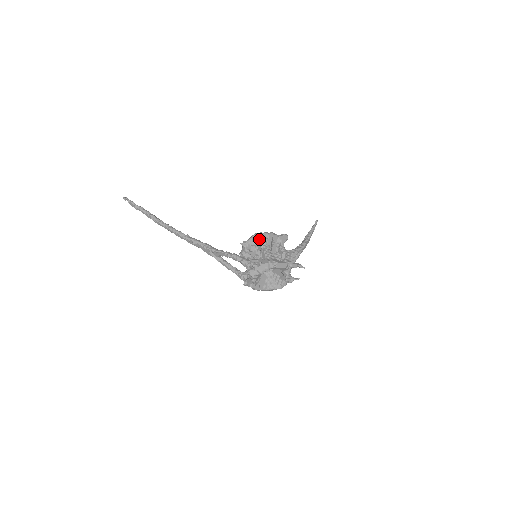
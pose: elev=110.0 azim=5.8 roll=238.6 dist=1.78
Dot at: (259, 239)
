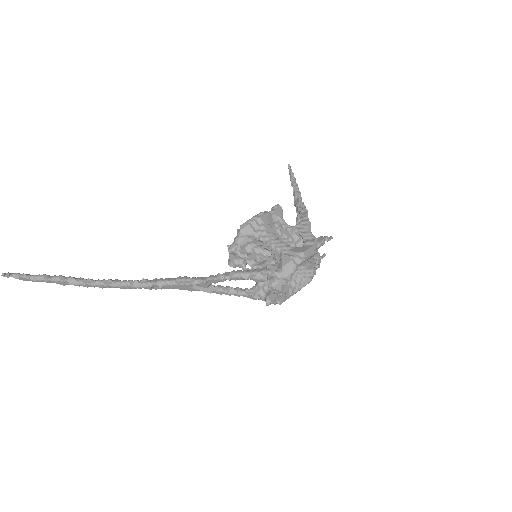
Dot at: (252, 231)
